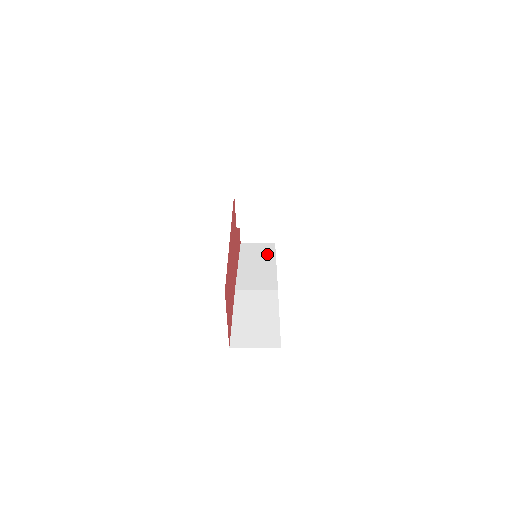
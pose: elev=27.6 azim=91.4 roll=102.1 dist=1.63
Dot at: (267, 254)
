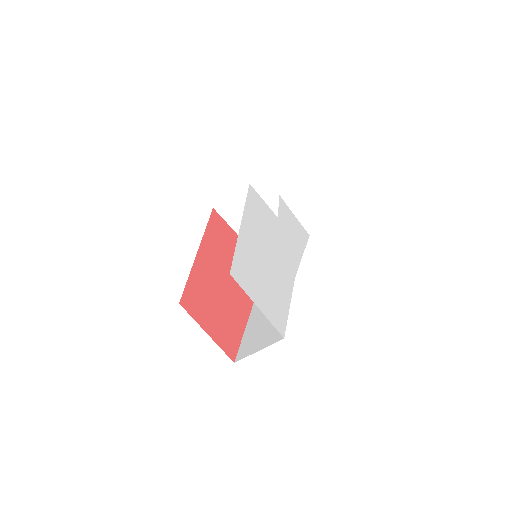
Dot at: occluded
